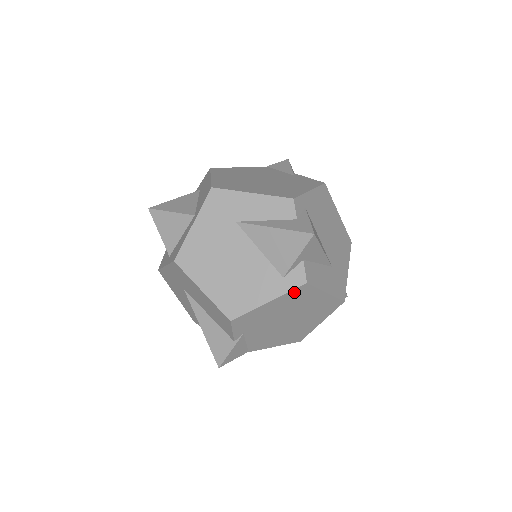
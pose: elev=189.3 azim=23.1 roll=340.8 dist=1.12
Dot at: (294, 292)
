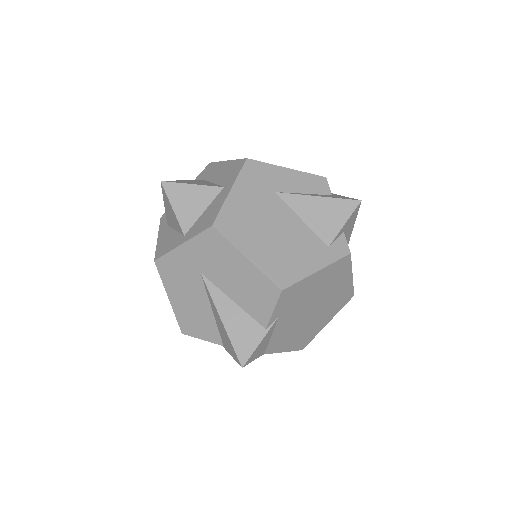
Dot at: (338, 263)
